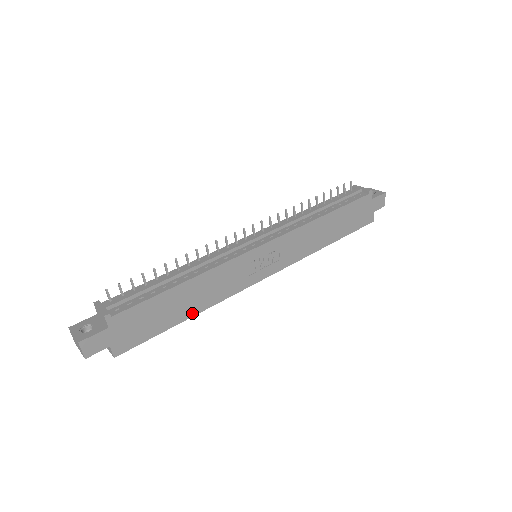
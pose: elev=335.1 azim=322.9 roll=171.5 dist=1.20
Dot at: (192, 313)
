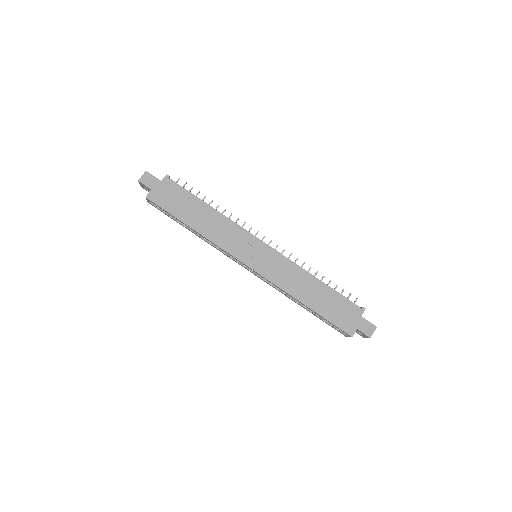
Dot at: (195, 228)
